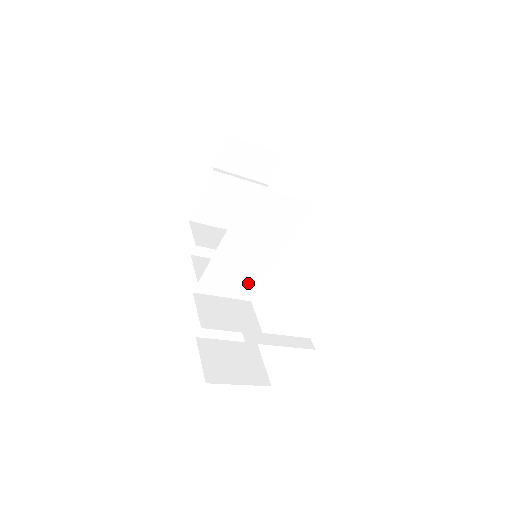
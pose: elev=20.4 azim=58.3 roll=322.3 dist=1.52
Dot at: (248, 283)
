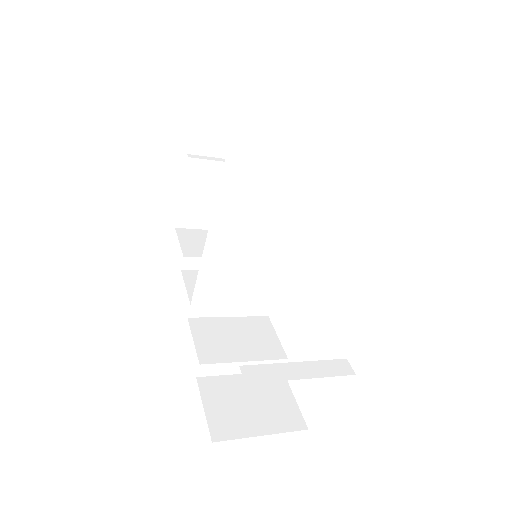
Dot at: (258, 293)
